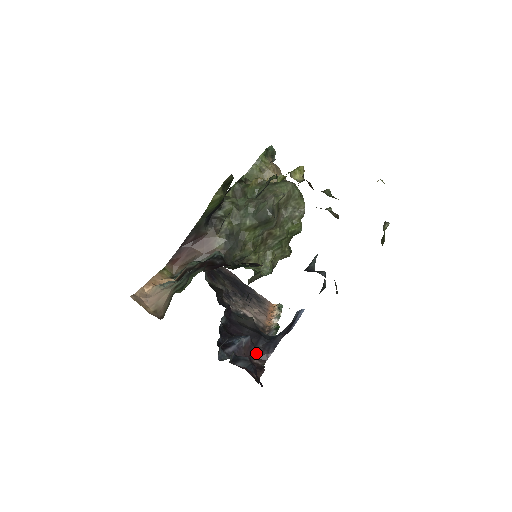
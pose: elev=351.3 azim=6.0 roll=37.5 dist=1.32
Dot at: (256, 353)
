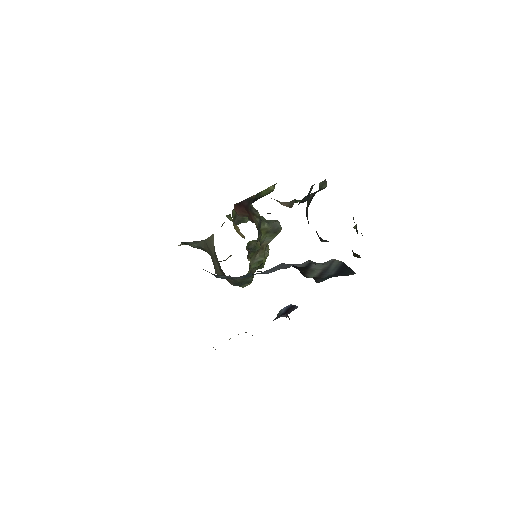
Dot at: occluded
